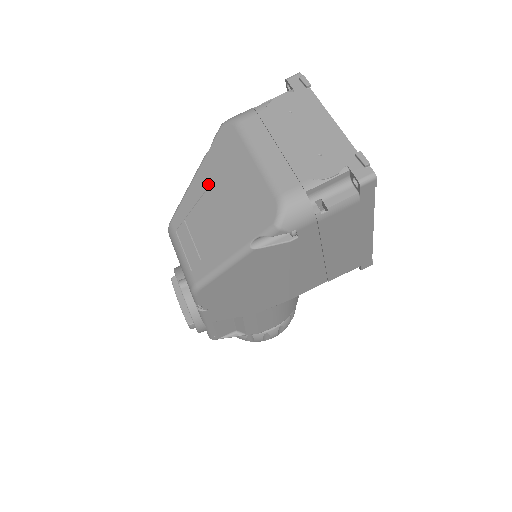
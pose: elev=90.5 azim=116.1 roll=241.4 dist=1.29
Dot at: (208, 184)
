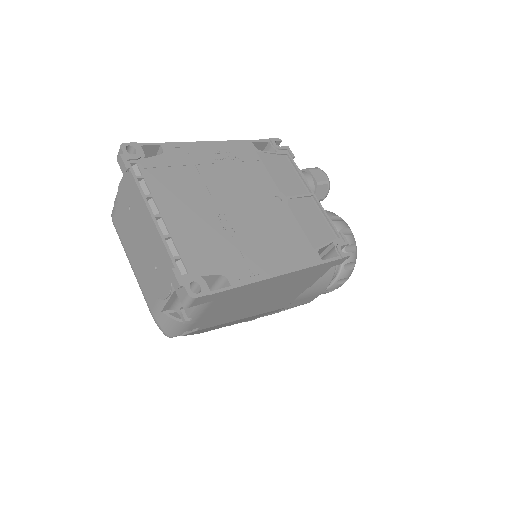
Dot at: occluded
